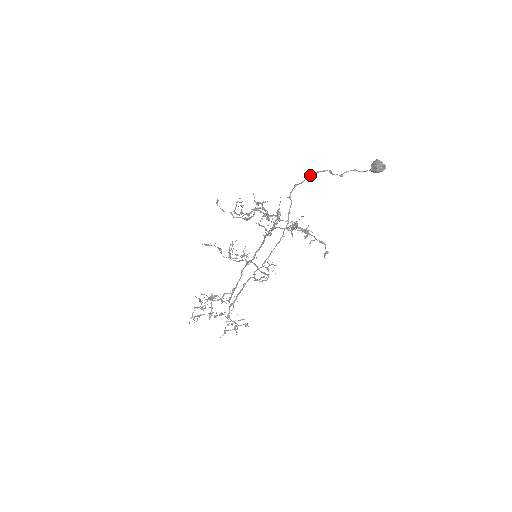
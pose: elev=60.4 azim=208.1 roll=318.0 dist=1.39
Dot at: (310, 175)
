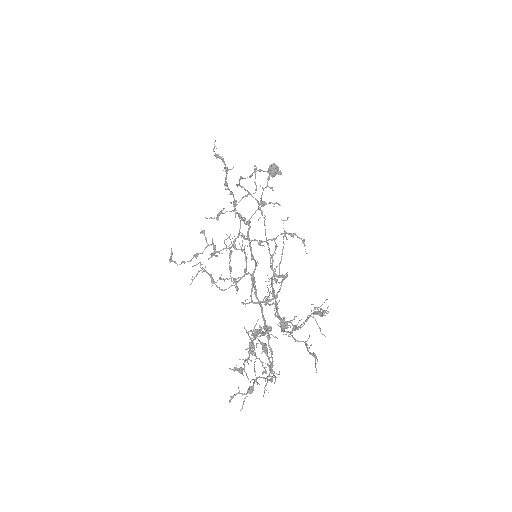
Dot at: (240, 176)
